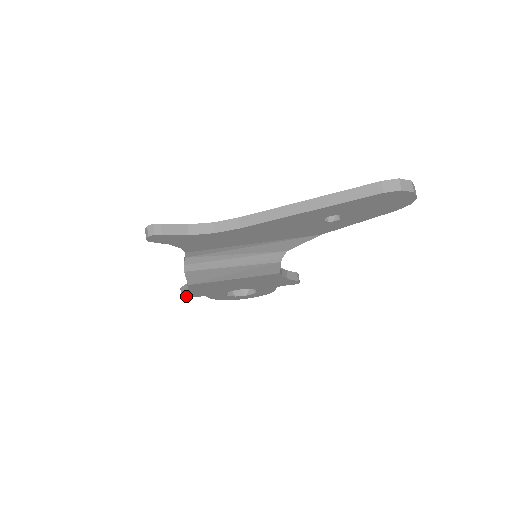
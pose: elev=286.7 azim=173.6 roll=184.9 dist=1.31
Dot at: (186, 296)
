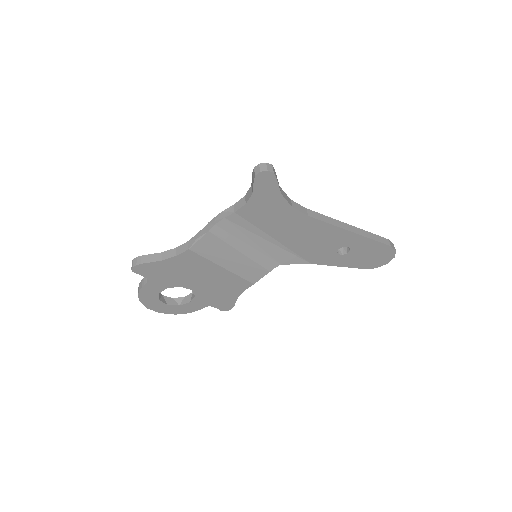
Dot at: (141, 267)
